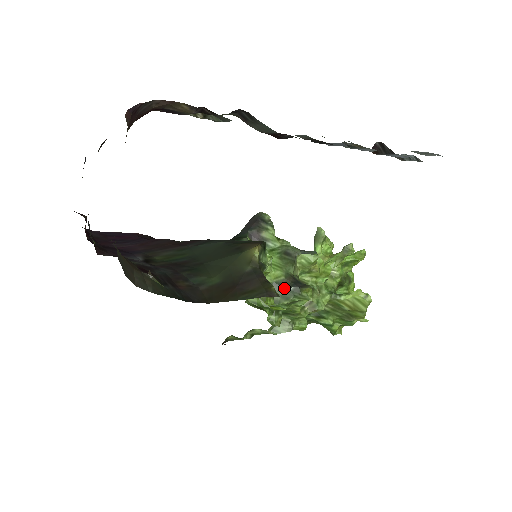
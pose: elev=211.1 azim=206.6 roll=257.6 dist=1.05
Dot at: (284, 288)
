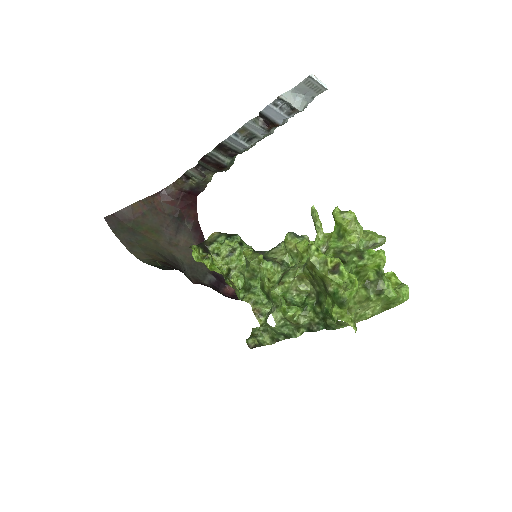
Dot at: occluded
